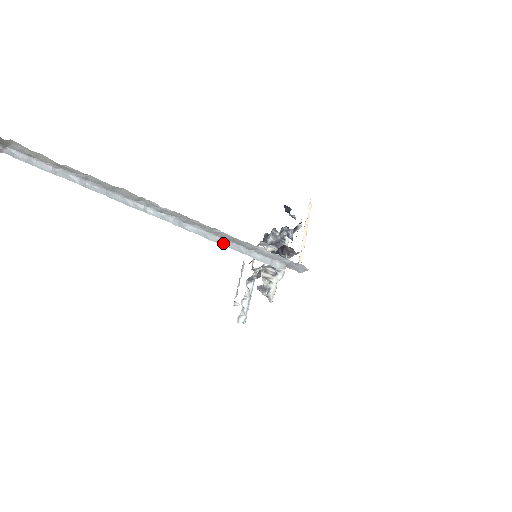
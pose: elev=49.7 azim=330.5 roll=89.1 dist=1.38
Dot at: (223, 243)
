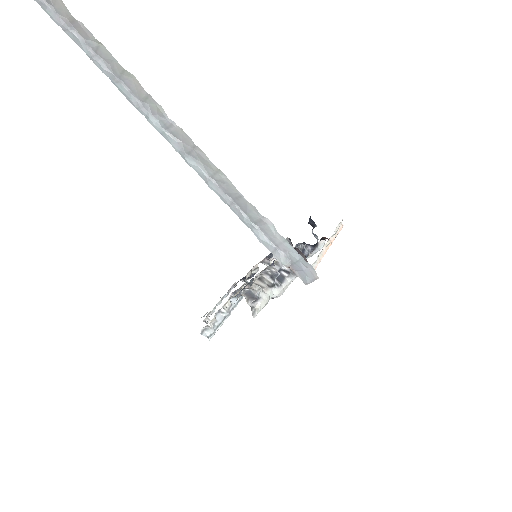
Dot at: (224, 199)
